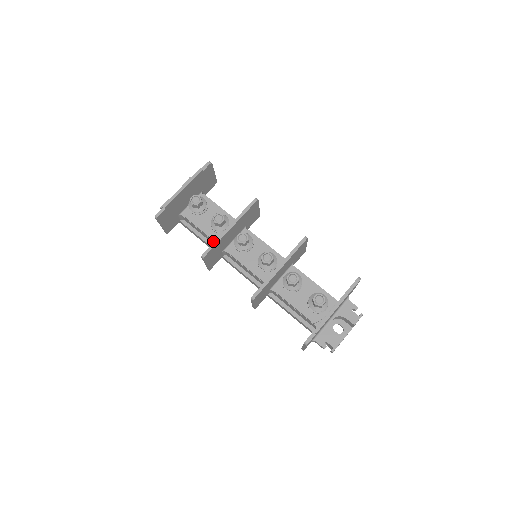
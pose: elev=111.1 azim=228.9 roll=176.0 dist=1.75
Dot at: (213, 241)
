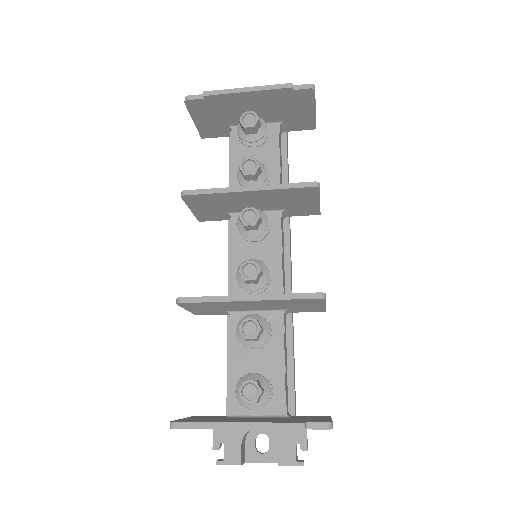
Dot at: occluded
